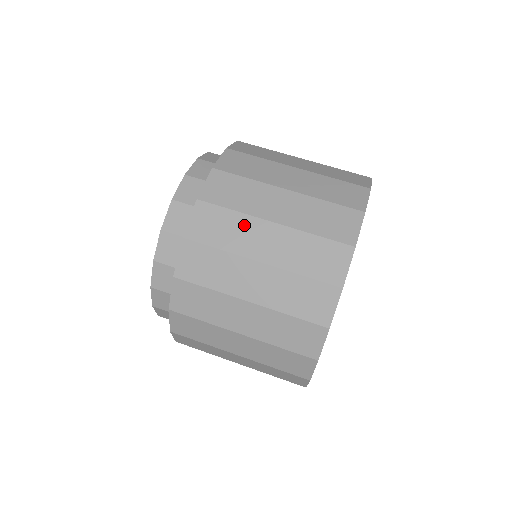
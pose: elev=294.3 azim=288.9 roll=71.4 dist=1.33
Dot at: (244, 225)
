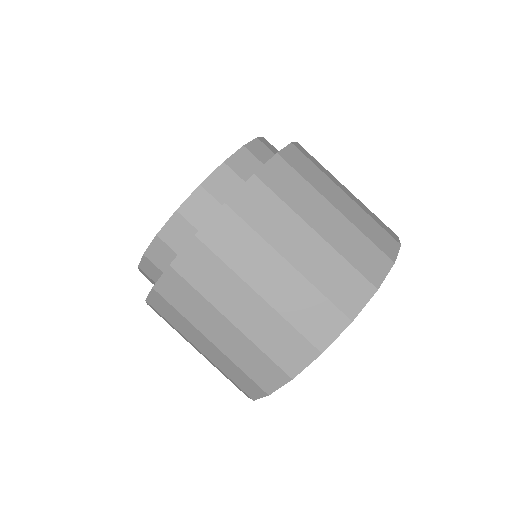
Dot at: (181, 334)
